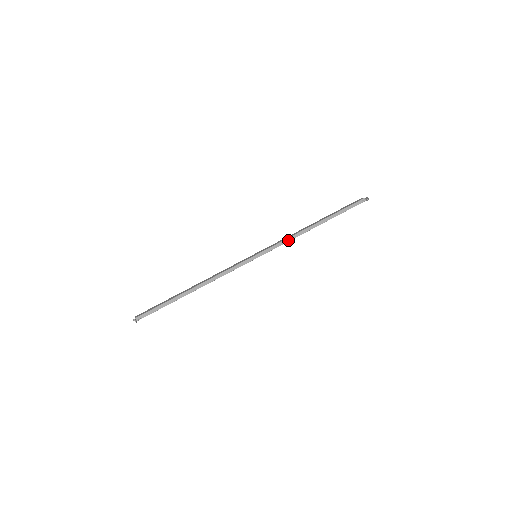
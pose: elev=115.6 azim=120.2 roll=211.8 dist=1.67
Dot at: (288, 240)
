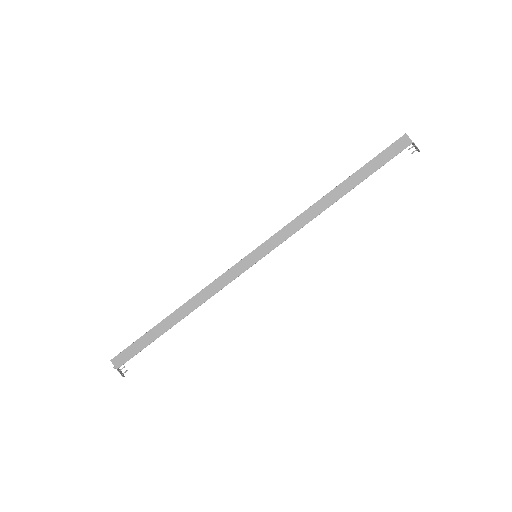
Dot at: occluded
